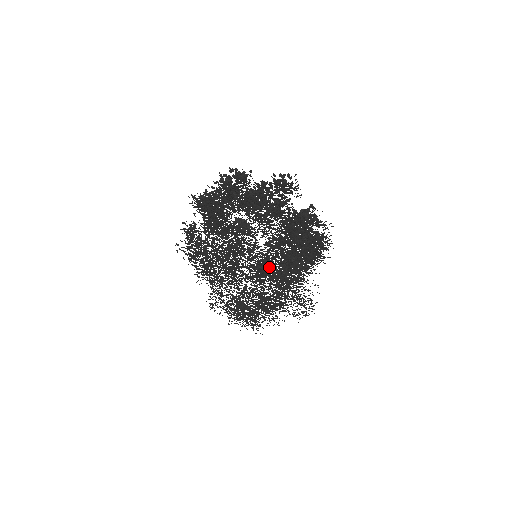
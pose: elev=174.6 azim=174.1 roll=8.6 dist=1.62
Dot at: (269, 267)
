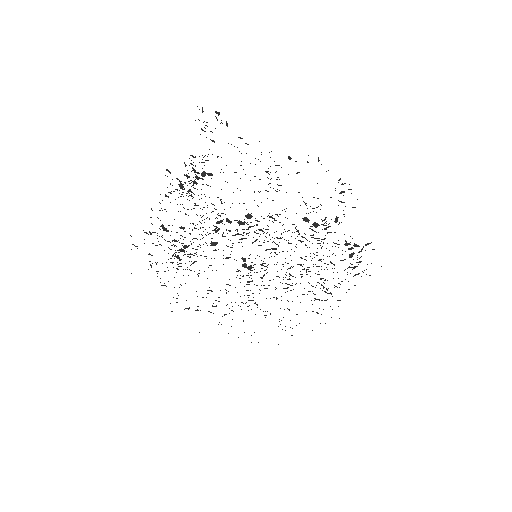
Dot at: occluded
